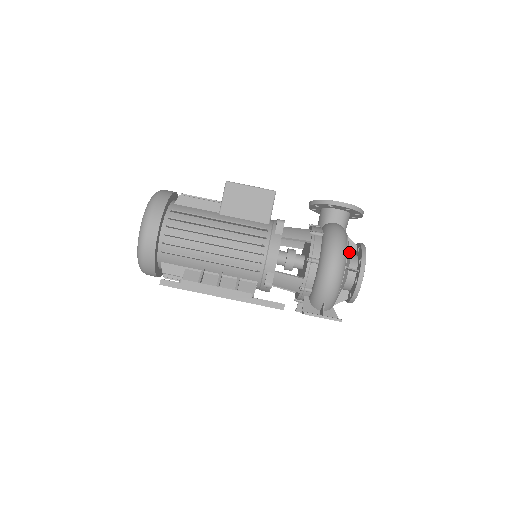
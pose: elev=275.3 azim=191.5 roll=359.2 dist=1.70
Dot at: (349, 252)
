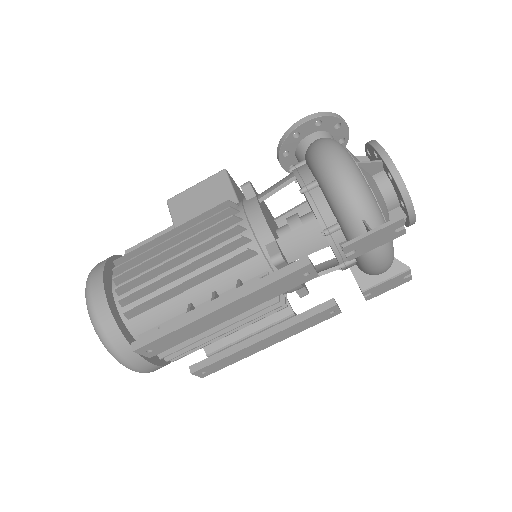
Dot at: occluded
